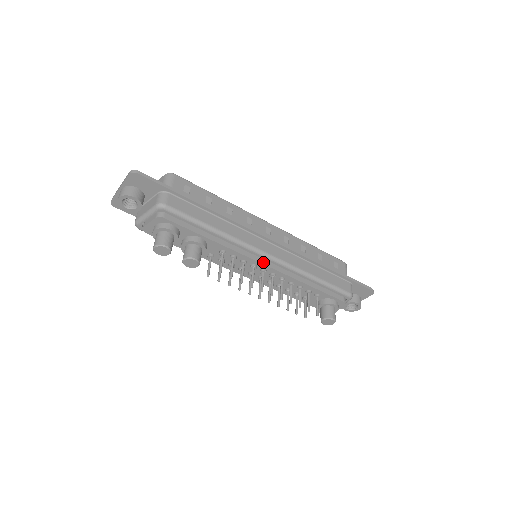
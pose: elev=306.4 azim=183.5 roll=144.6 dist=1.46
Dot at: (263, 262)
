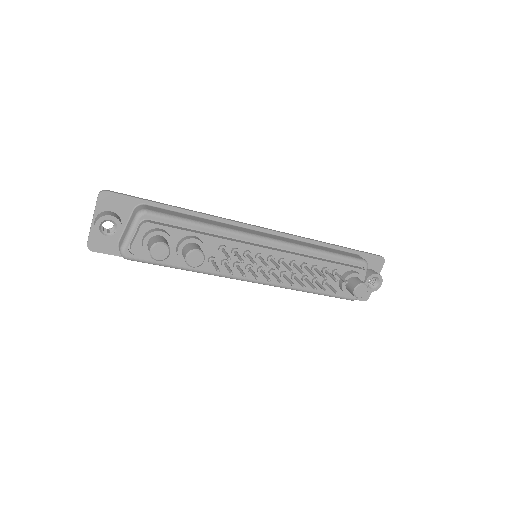
Dot at: (266, 247)
